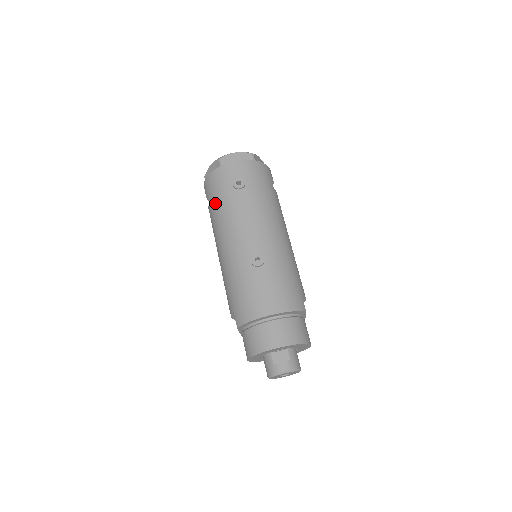
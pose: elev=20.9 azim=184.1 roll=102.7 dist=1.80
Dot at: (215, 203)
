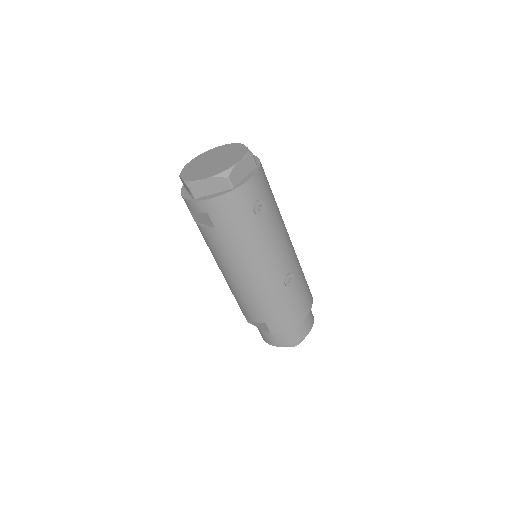
Dot at: (231, 232)
